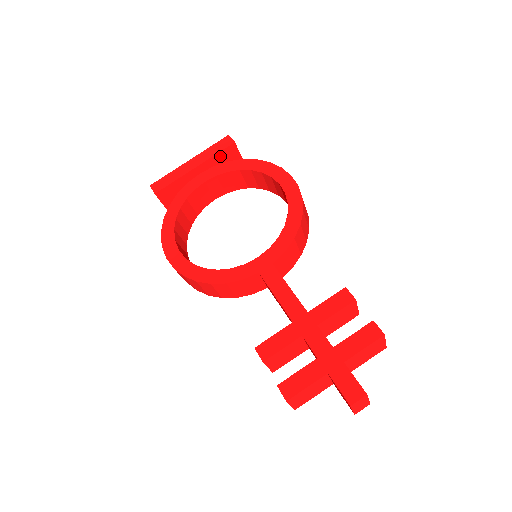
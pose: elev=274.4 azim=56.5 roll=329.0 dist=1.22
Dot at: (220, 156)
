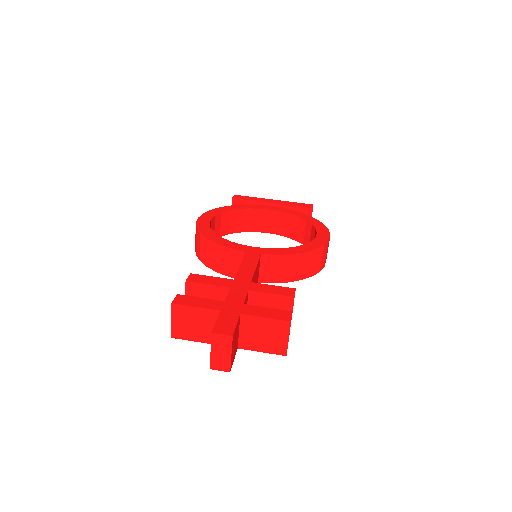
Dot at: (295, 210)
